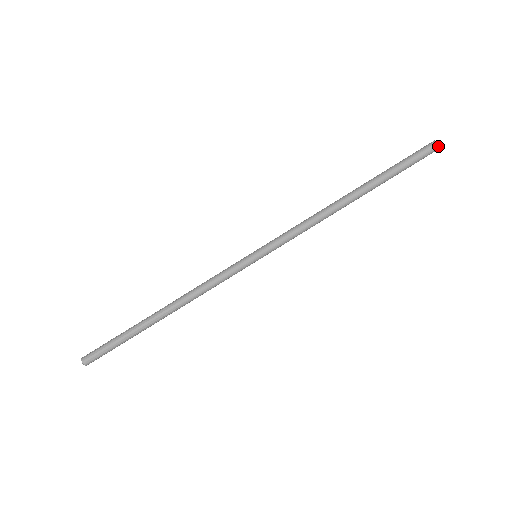
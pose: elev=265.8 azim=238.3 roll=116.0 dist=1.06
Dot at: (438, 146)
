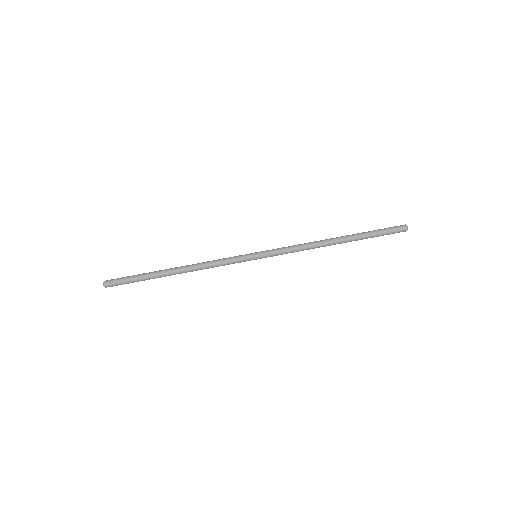
Dot at: (406, 229)
